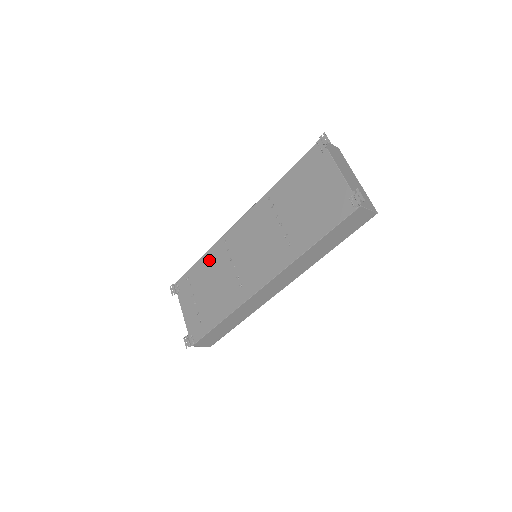
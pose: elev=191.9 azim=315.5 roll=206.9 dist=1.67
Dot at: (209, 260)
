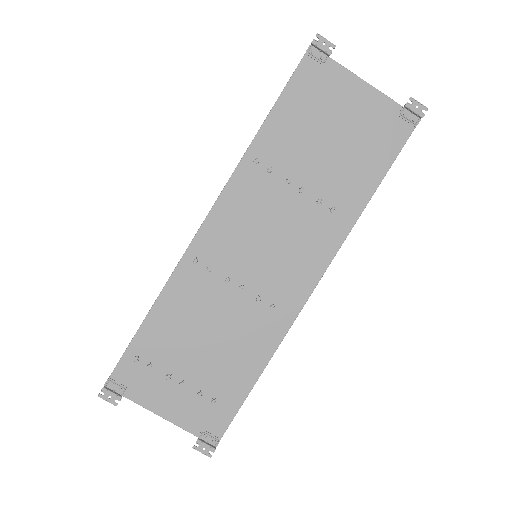
Dot at: (174, 305)
